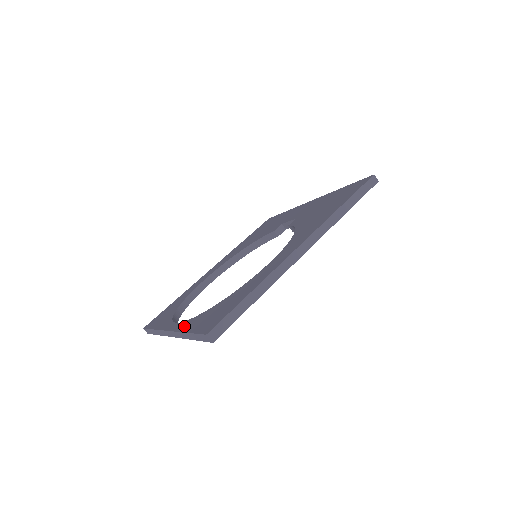
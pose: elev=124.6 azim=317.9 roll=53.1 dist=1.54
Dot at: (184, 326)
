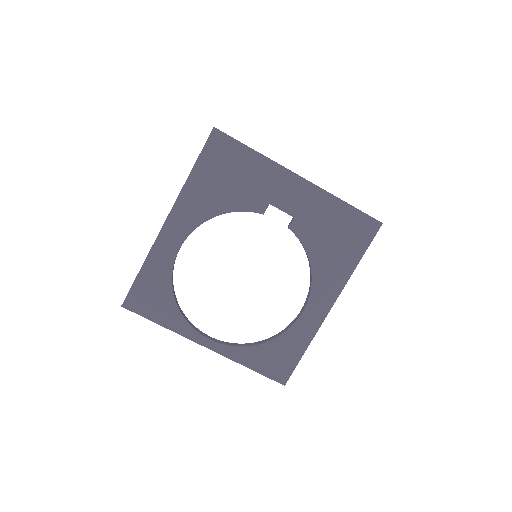
Dot at: (235, 356)
